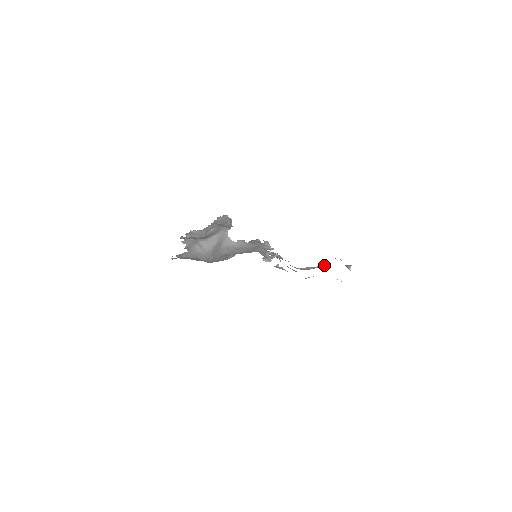
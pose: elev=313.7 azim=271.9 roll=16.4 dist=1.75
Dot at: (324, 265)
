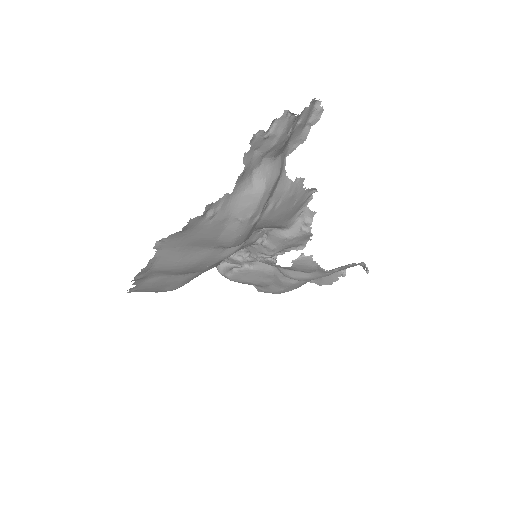
Dot at: occluded
